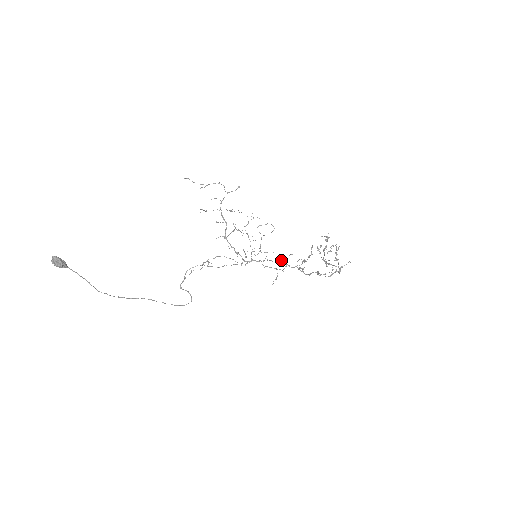
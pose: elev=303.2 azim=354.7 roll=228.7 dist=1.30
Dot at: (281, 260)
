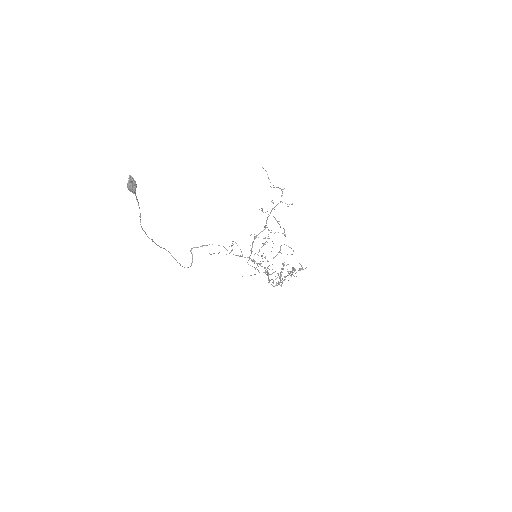
Dot at: occluded
